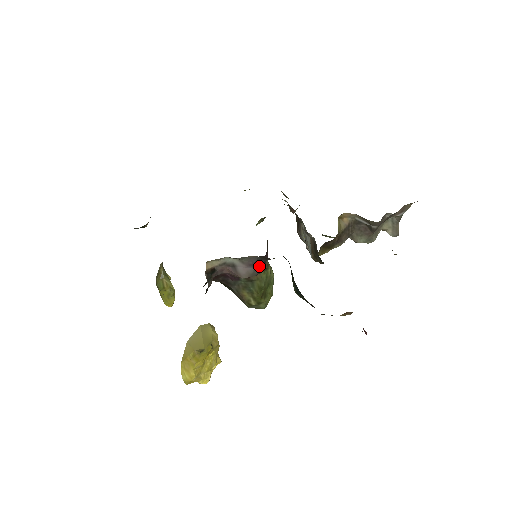
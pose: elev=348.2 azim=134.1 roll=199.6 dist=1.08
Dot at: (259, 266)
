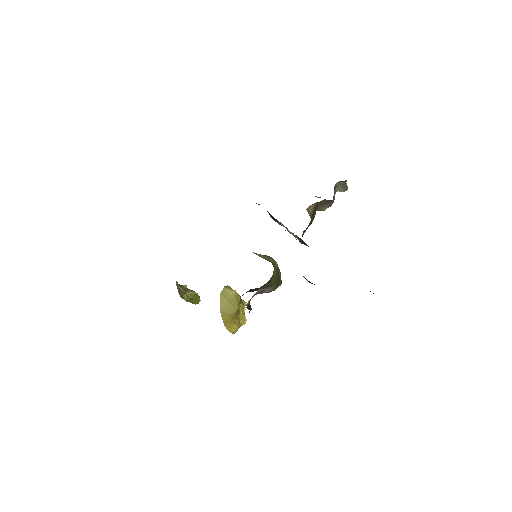
Dot at: (278, 281)
